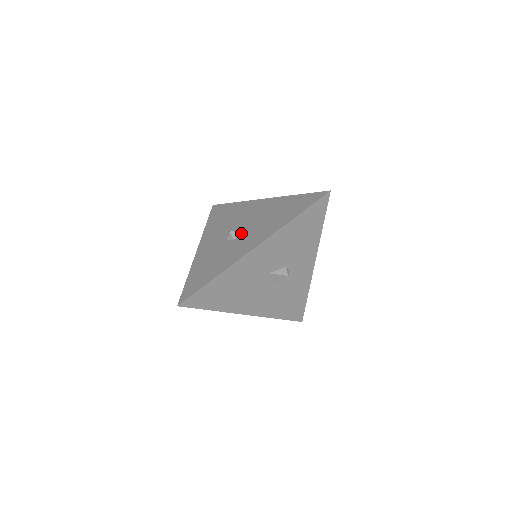
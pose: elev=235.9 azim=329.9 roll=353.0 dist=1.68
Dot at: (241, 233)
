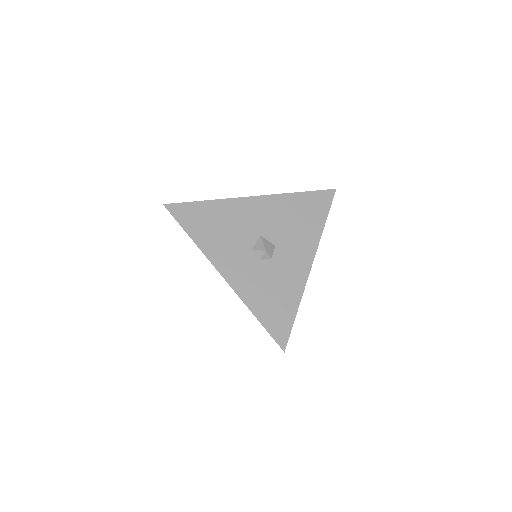
Dot at: (274, 249)
